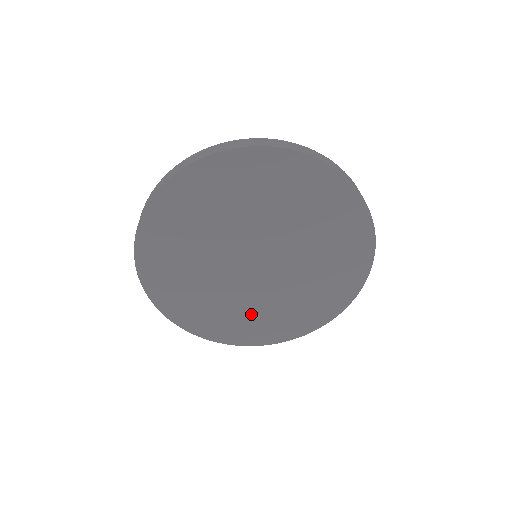
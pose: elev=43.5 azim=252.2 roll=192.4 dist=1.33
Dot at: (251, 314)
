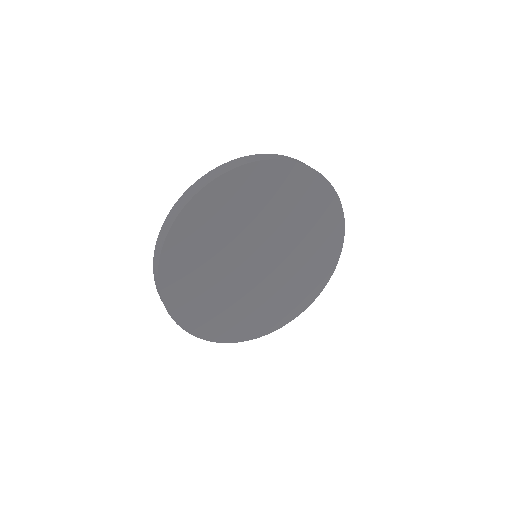
Dot at: (225, 307)
